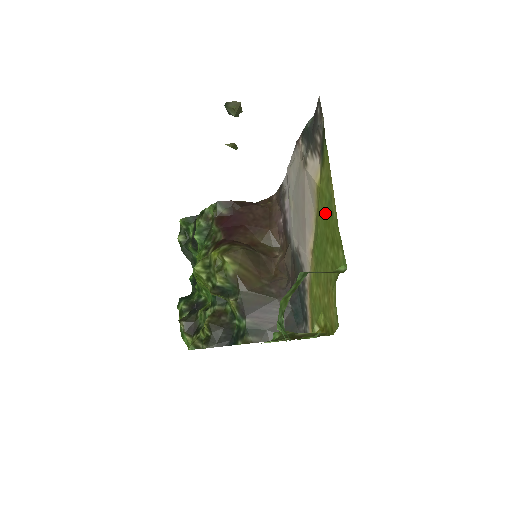
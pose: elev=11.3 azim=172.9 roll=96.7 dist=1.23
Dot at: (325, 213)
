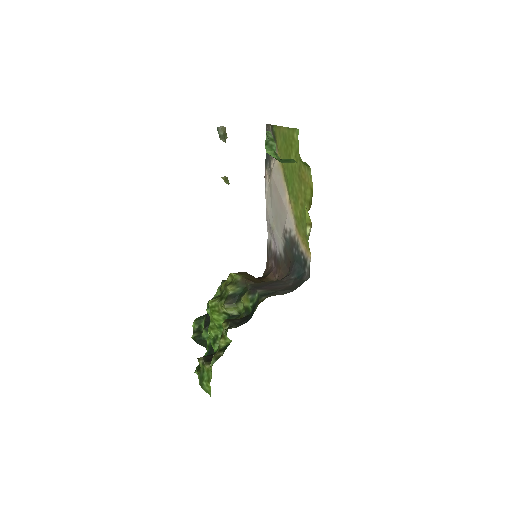
Dot at: (284, 149)
